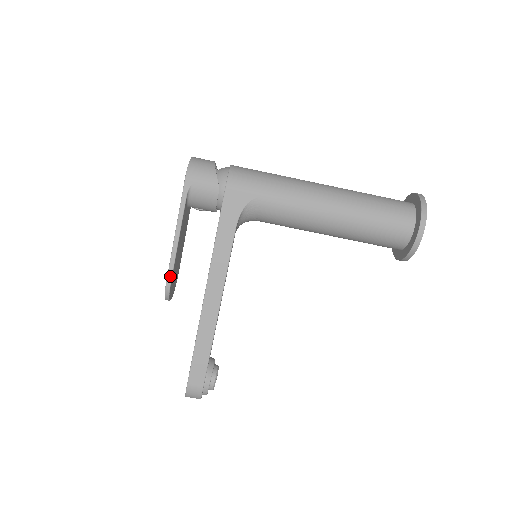
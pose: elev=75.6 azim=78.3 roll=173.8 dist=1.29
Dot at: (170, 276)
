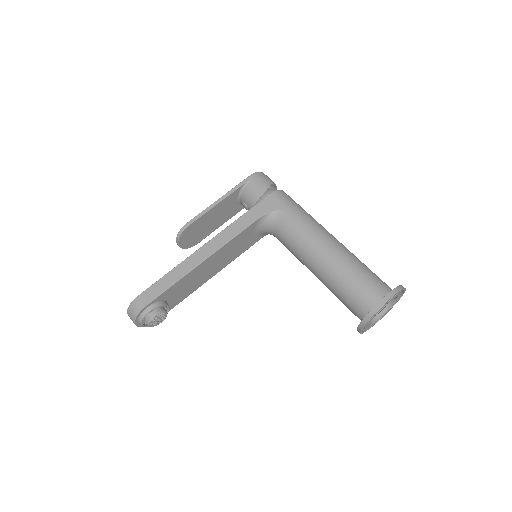
Dot at: (192, 221)
